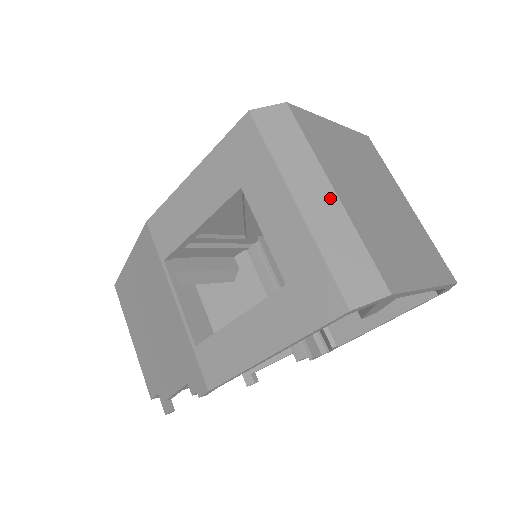
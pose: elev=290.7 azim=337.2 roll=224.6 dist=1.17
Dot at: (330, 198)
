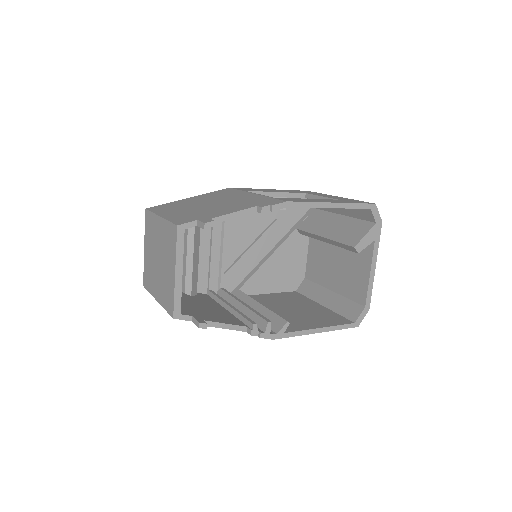
Dot at: occluded
